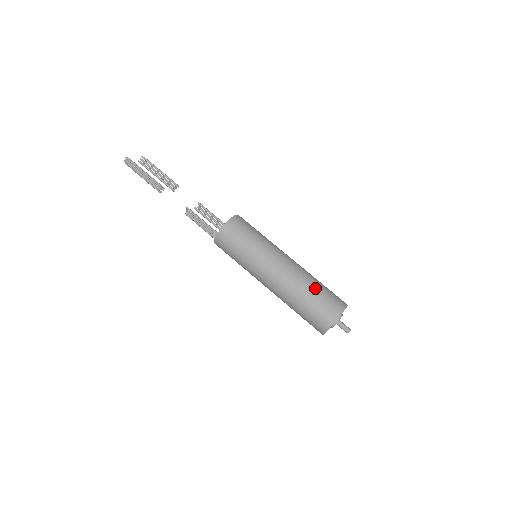
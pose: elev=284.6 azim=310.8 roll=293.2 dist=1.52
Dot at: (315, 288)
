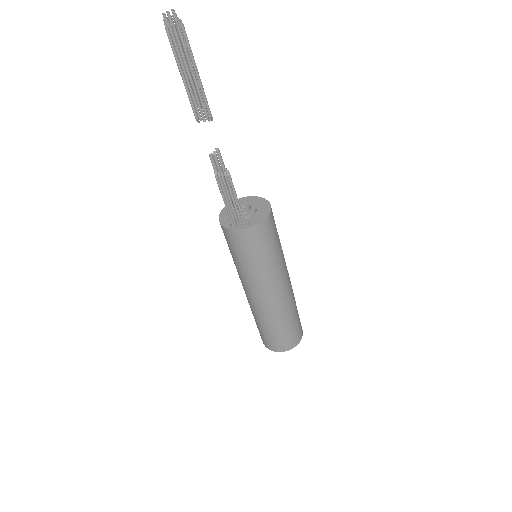
Dot at: (296, 311)
